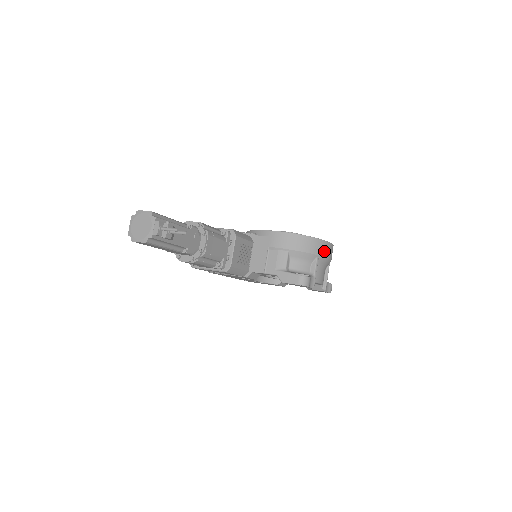
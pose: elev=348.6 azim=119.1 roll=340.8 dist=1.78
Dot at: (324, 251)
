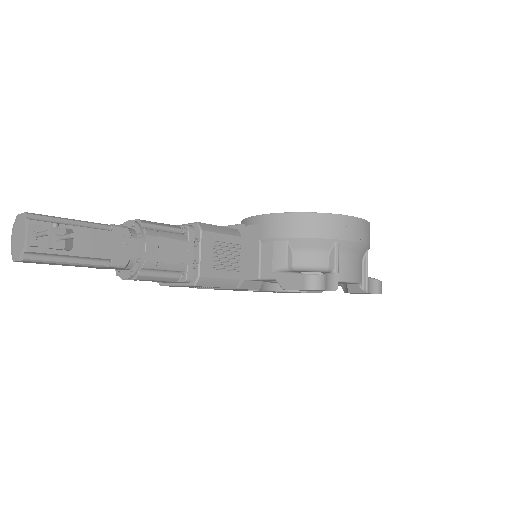
Dot at: (347, 231)
